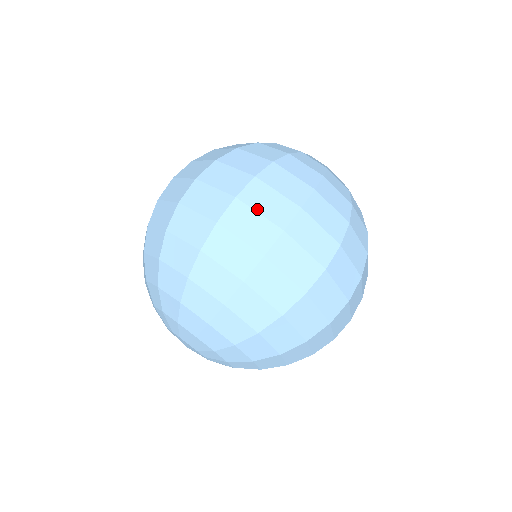
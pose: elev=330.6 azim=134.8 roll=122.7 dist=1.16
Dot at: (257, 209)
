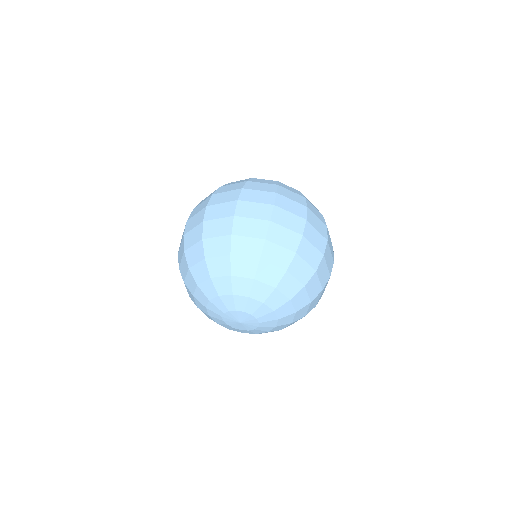
Dot at: (288, 210)
